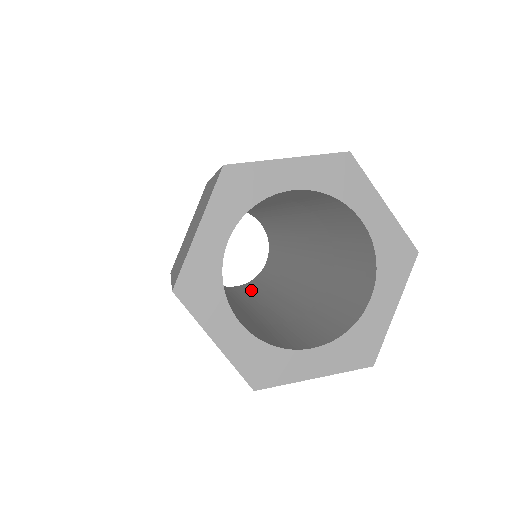
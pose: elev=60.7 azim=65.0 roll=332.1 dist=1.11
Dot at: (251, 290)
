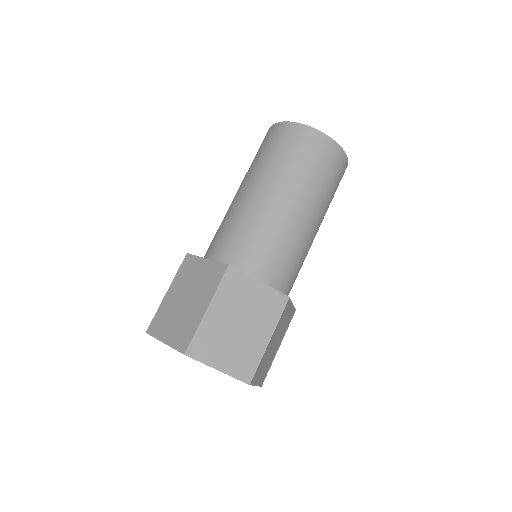
Dot at: occluded
